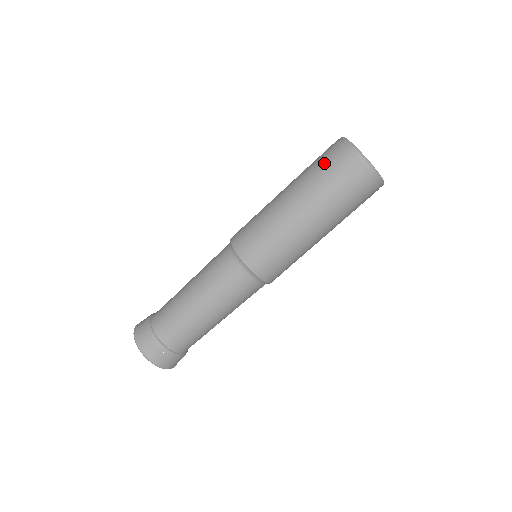
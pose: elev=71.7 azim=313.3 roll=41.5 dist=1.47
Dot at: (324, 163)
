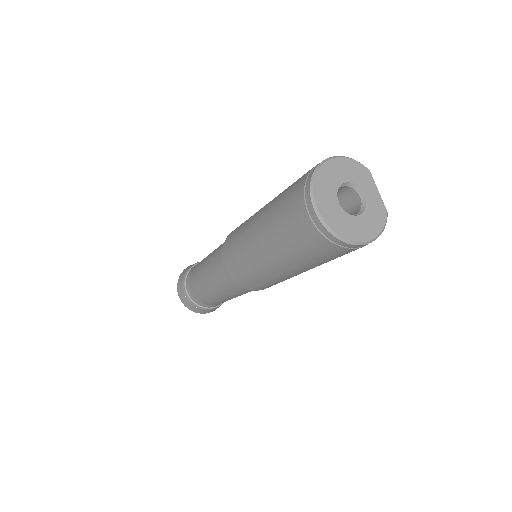
Dot at: (286, 212)
